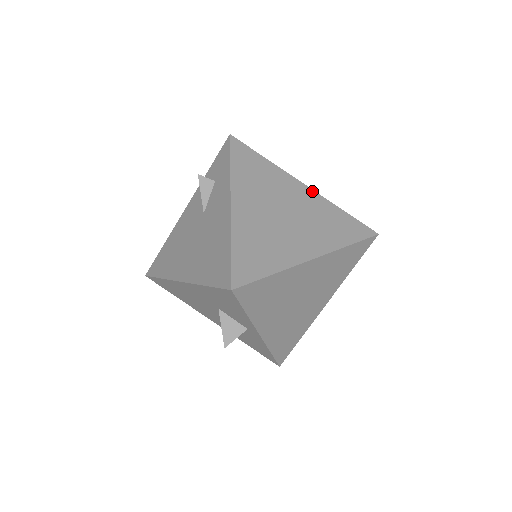
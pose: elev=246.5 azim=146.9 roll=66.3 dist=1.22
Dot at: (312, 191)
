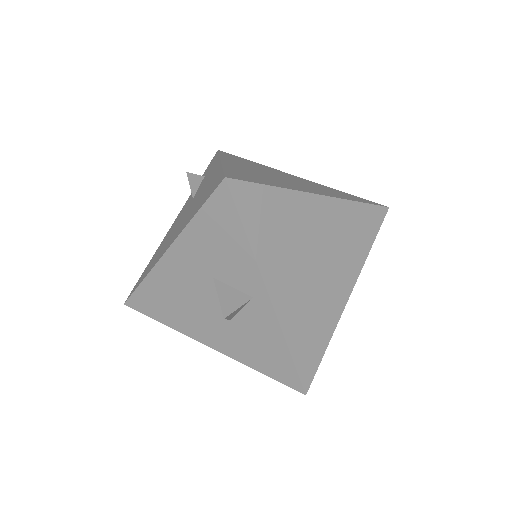
Dot at: (307, 180)
